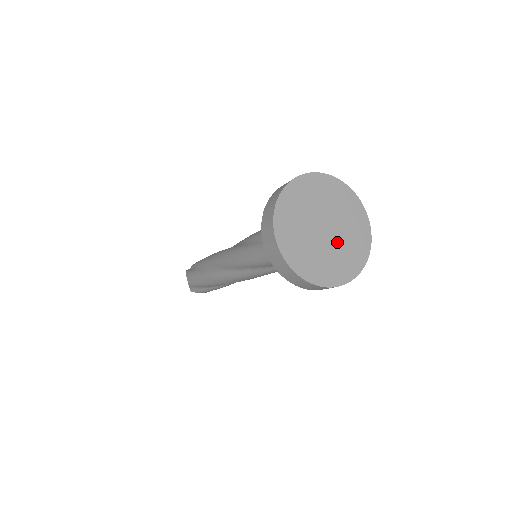
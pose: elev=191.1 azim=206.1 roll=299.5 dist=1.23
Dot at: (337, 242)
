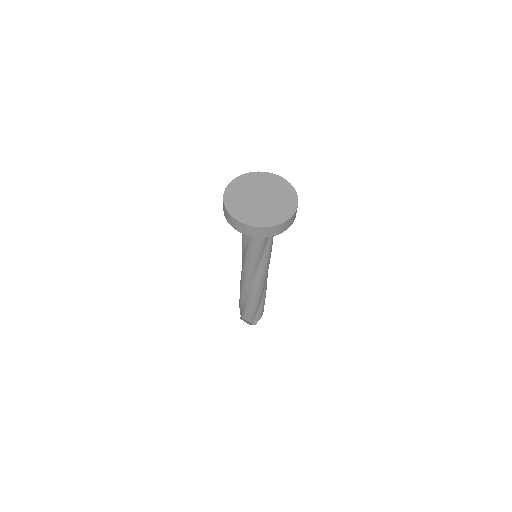
Dot at: (272, 197)
